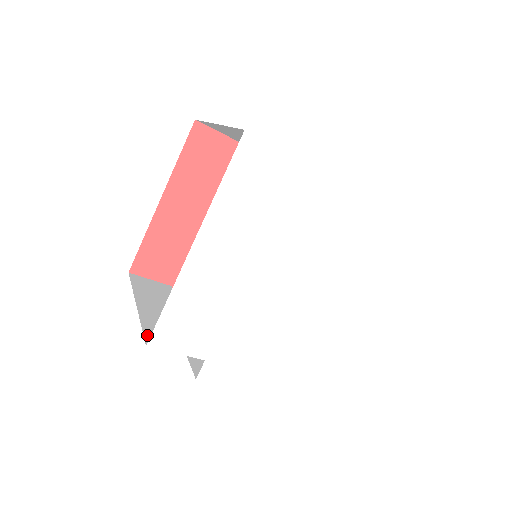
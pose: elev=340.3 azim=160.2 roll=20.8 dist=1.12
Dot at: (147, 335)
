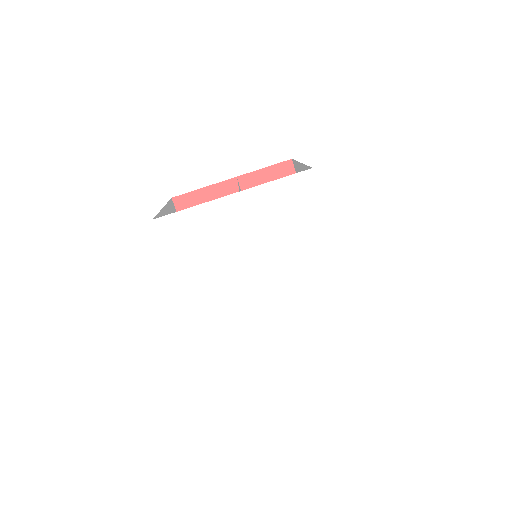
Dot at: occluded
